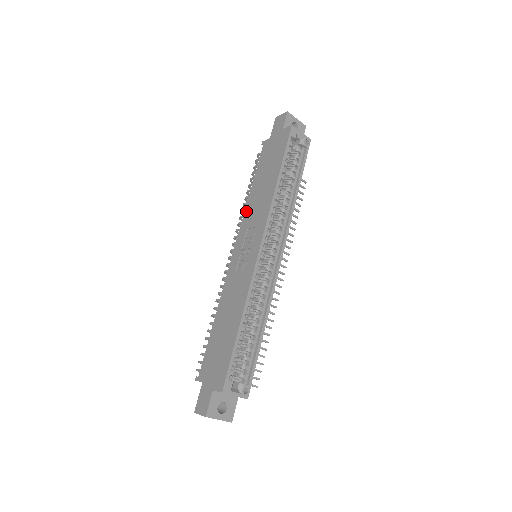
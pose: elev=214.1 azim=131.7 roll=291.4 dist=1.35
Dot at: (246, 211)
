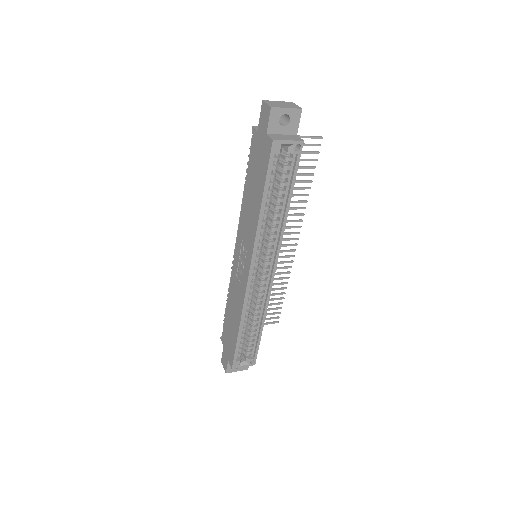
Dot at: (241, 215)
